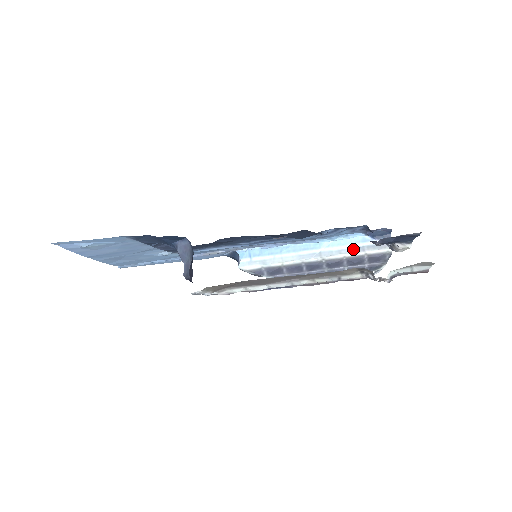
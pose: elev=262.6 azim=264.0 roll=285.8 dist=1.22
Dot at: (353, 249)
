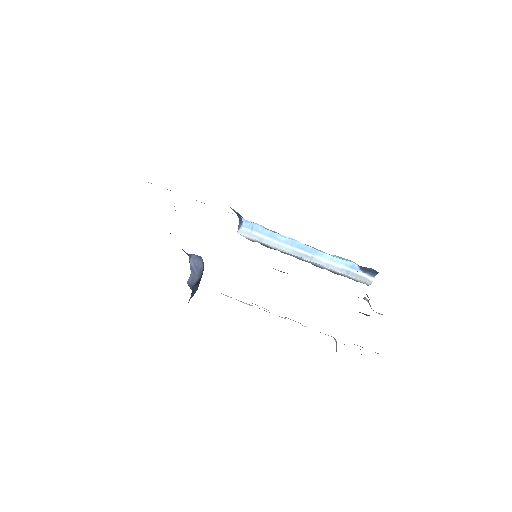
Dot at: (340, 269)
